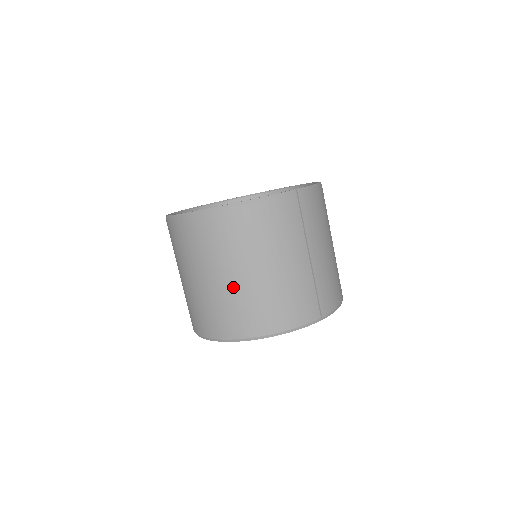
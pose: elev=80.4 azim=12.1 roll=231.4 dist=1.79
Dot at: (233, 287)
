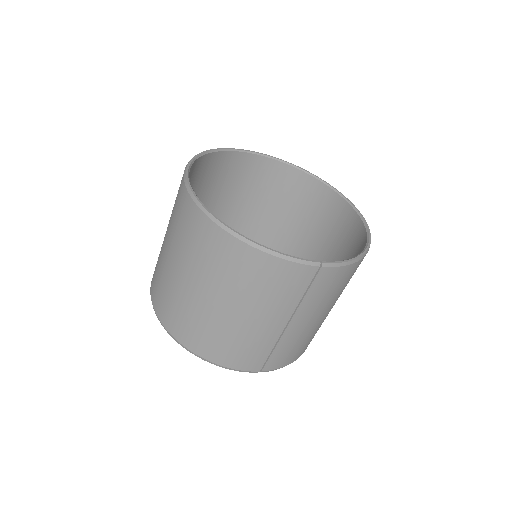
Dot at: (193, 299)
